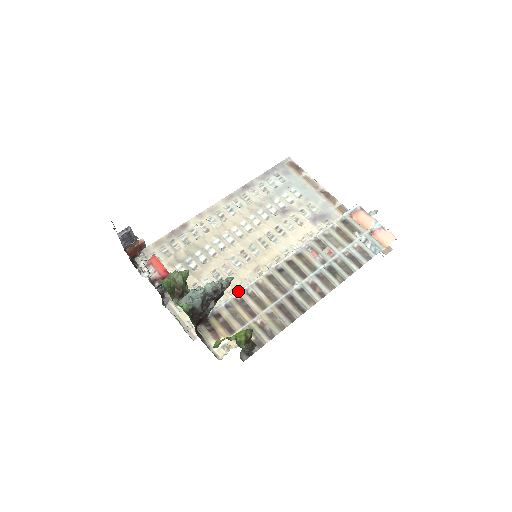
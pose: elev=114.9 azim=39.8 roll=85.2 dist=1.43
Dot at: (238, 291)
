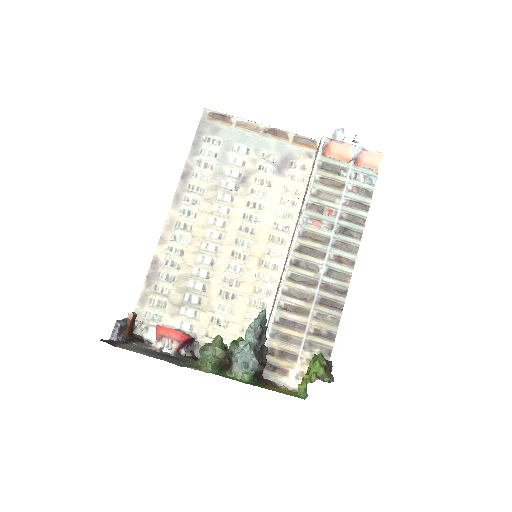
Dot at: (272, 313)
